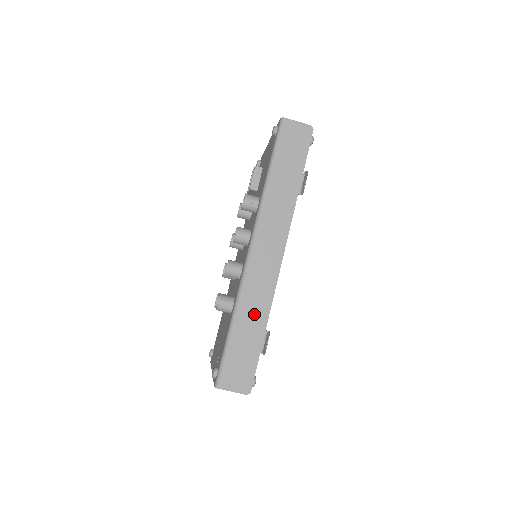
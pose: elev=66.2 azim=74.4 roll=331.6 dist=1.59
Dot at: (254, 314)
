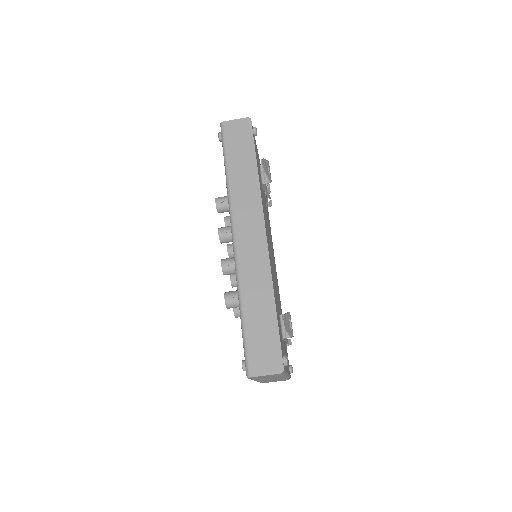
Dot at: (258, 293)
